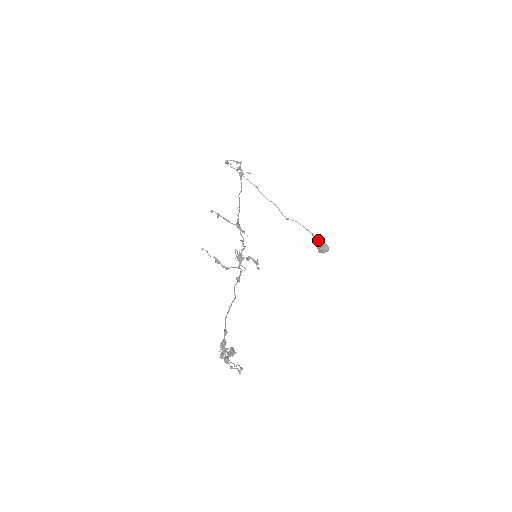
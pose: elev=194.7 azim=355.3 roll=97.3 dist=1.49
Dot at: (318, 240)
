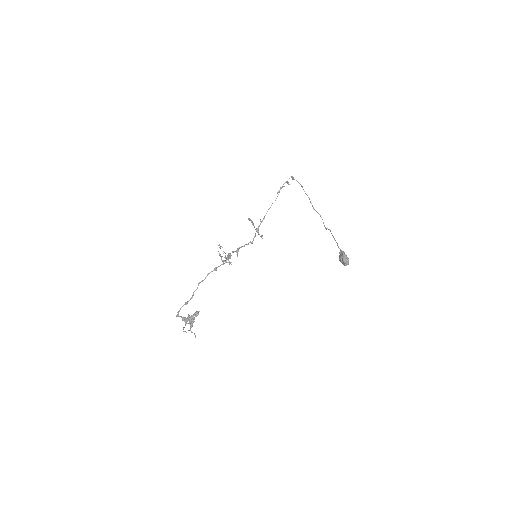
Dot at: (340, 251)
